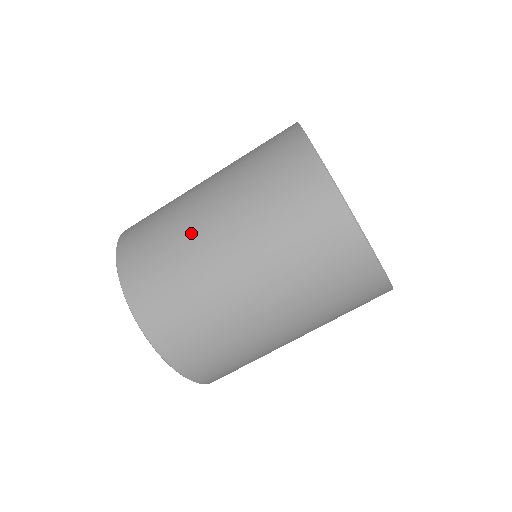
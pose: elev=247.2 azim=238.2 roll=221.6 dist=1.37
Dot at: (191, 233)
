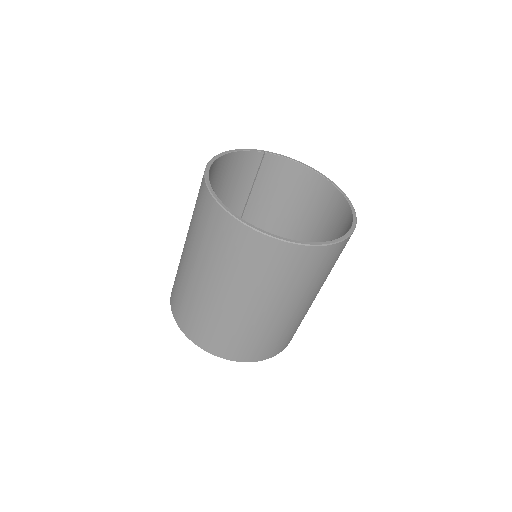
Dot at: (182, 258)
